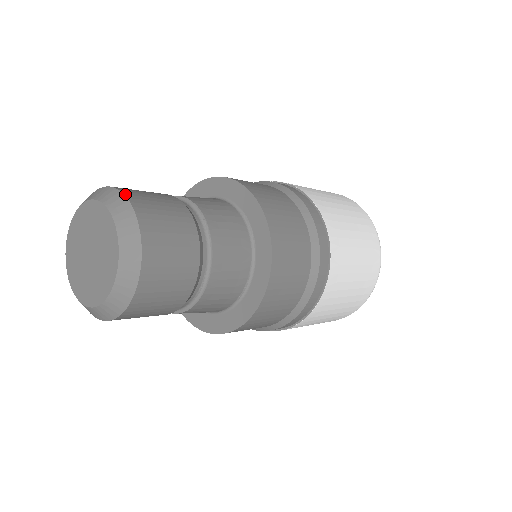
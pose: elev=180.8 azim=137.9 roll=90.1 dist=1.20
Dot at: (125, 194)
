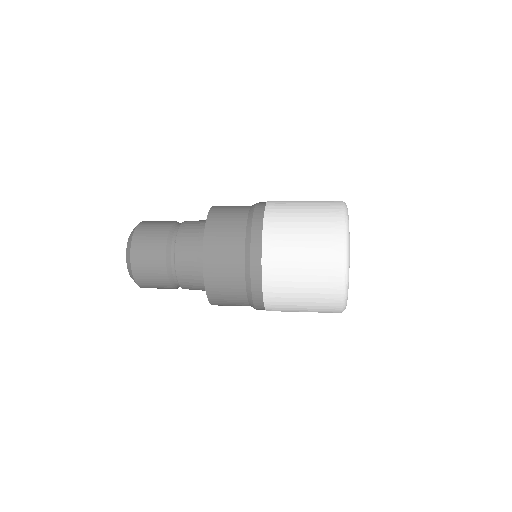
Dot at: occluded
